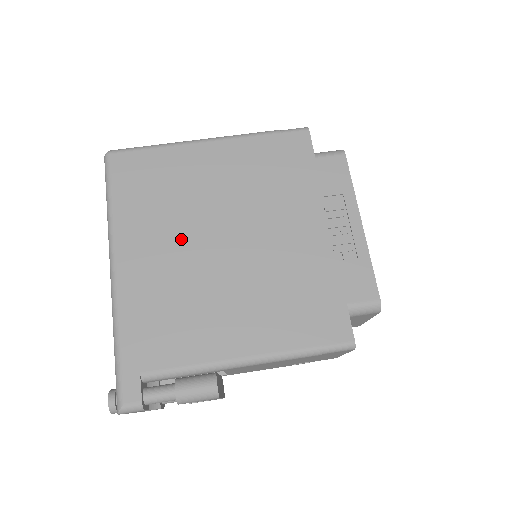
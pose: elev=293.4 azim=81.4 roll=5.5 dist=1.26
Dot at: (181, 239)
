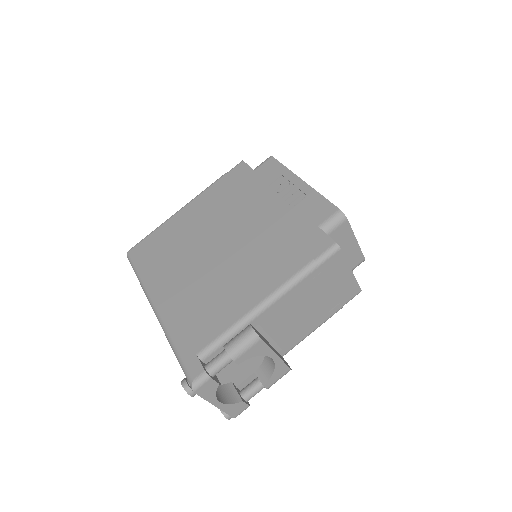
Dot at: (190, 264)
